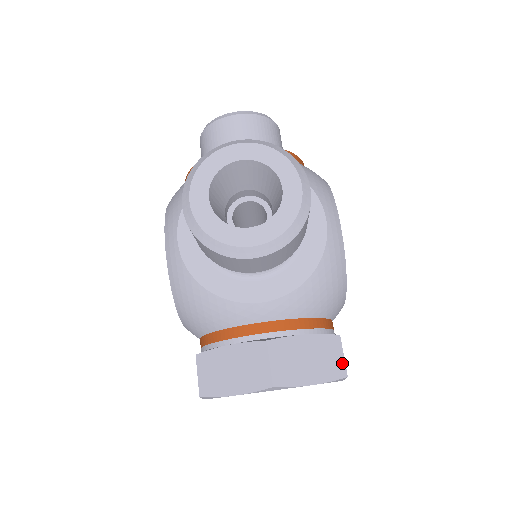
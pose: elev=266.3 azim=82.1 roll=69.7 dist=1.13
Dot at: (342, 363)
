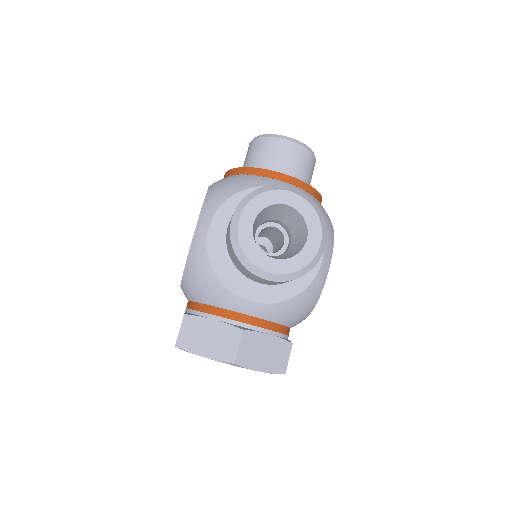
Dot at: (286, 363)
